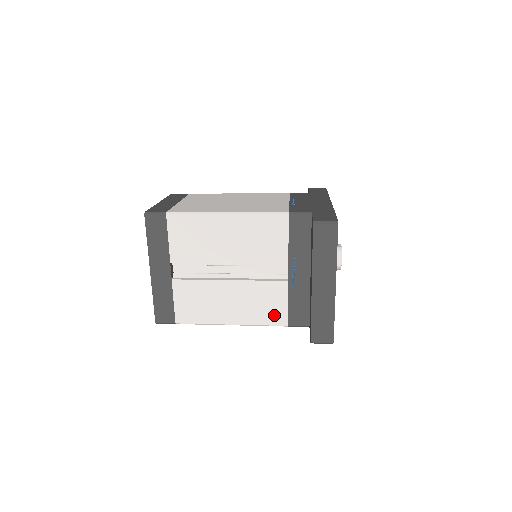
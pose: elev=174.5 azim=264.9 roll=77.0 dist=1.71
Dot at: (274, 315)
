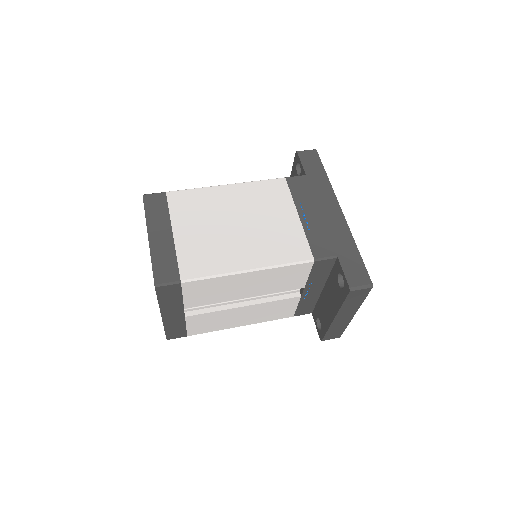
Dot at: (282, 314)
